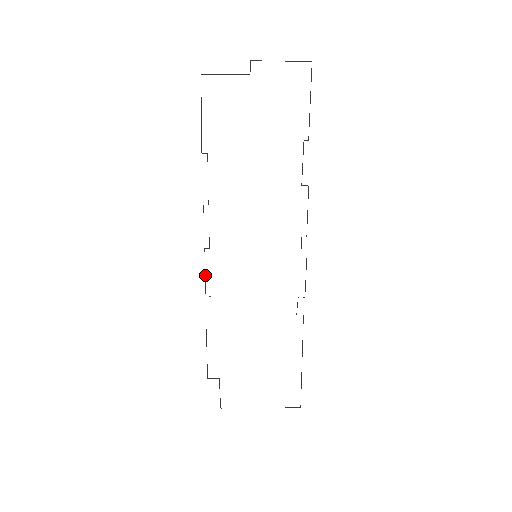
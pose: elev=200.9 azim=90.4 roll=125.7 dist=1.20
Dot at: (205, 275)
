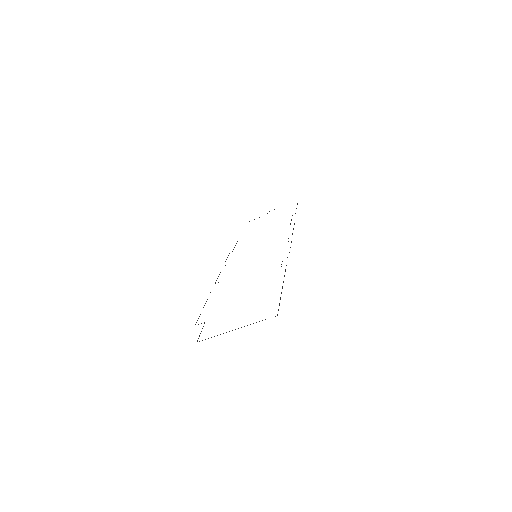
Dot at: occluded
